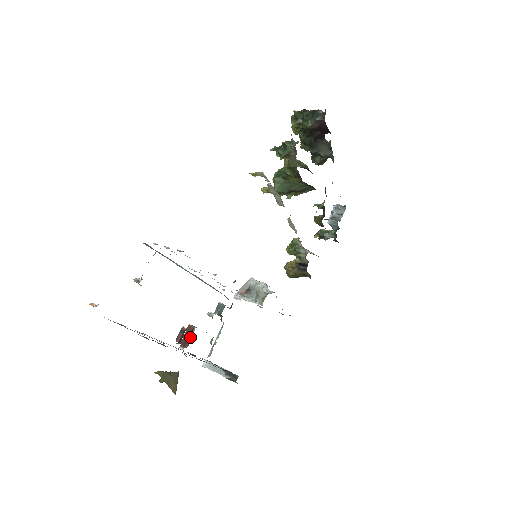
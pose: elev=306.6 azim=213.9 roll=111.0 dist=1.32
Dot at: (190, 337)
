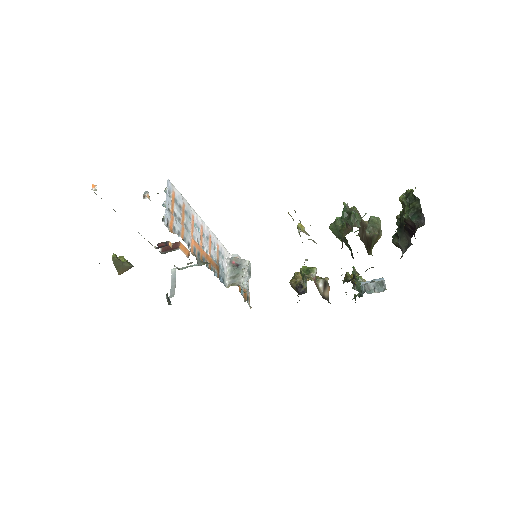
Dot at: (171, 250)
